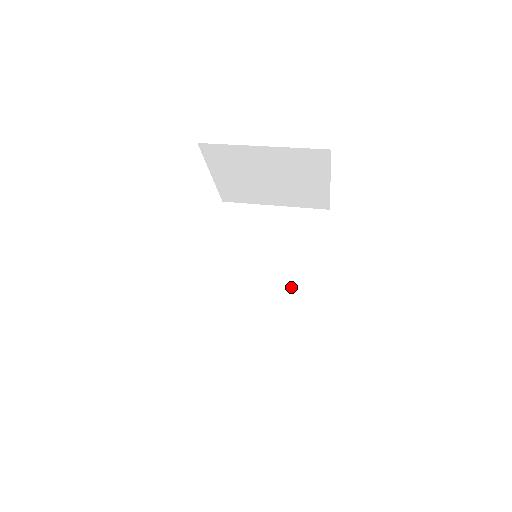
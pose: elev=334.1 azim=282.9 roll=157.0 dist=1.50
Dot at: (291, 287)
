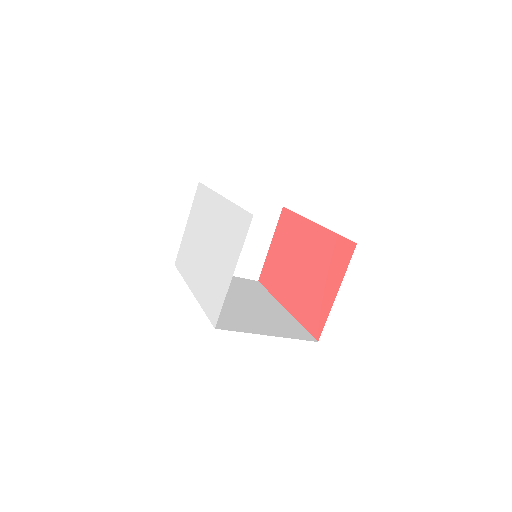
Dot at: (266, 308)
